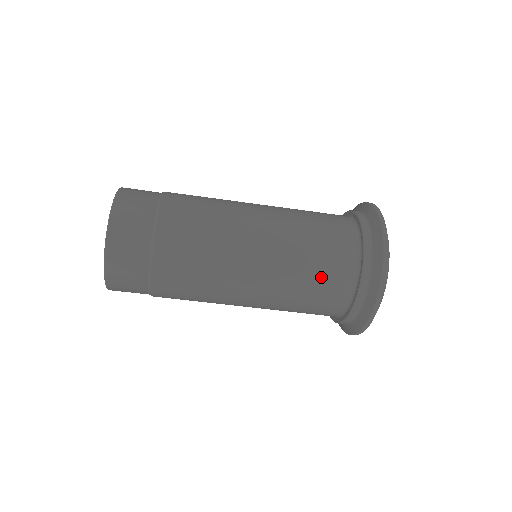
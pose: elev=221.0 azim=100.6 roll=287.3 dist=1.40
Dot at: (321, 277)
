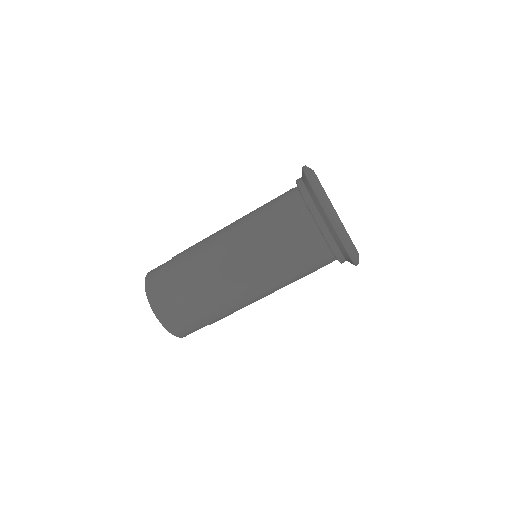
Dot at: (292, 243)
